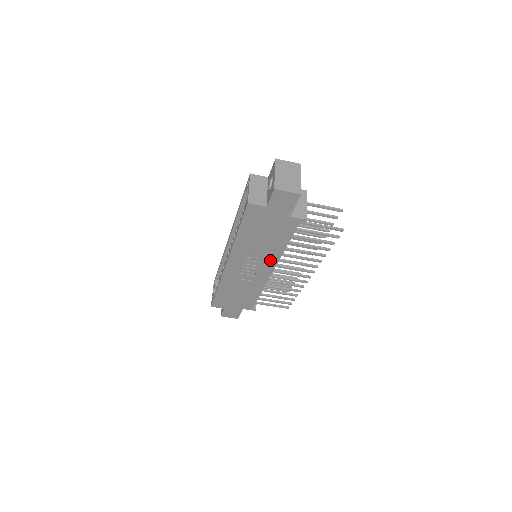
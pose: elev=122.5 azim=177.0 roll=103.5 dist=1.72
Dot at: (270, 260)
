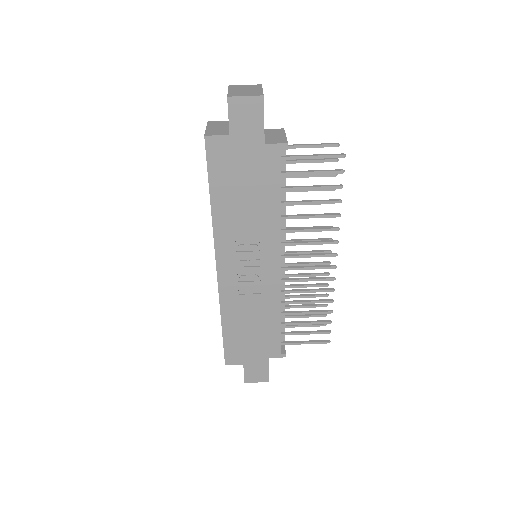
Dot at: (269, 242)
